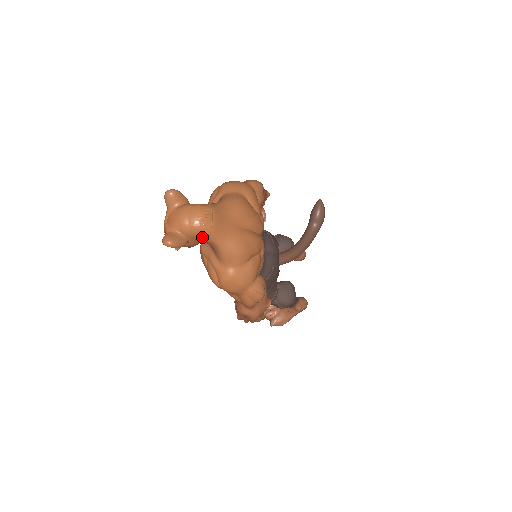
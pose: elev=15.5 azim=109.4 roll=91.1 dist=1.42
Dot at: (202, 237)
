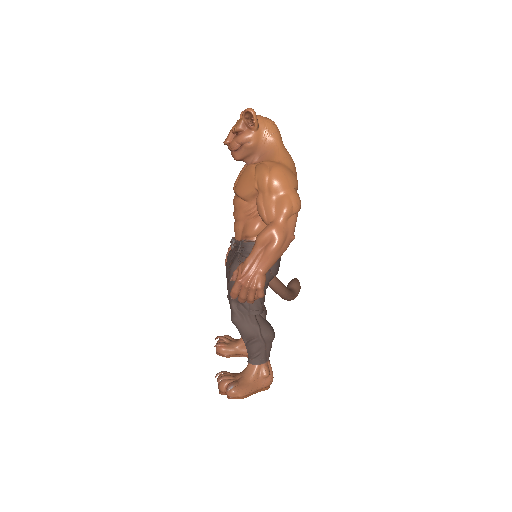
Dot at: (270, 131)
